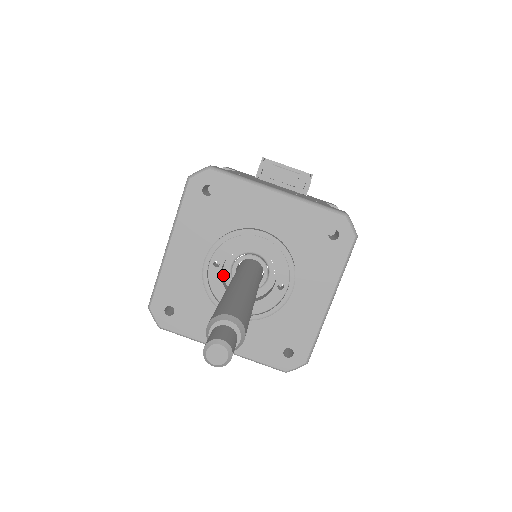
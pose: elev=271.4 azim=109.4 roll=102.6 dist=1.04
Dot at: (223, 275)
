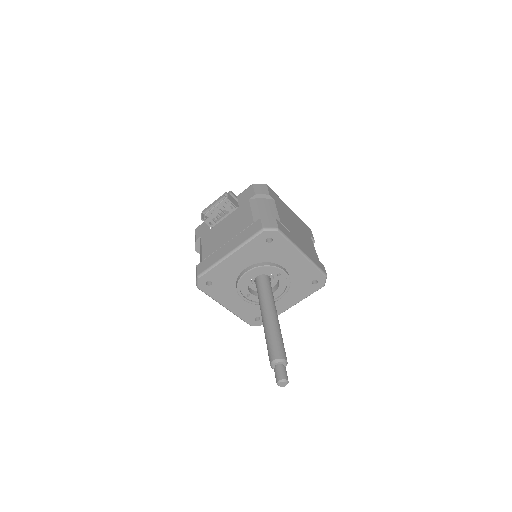
Dot at: (256, 290)
